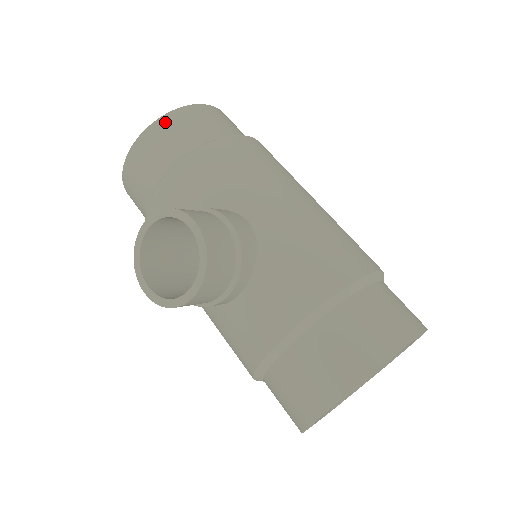
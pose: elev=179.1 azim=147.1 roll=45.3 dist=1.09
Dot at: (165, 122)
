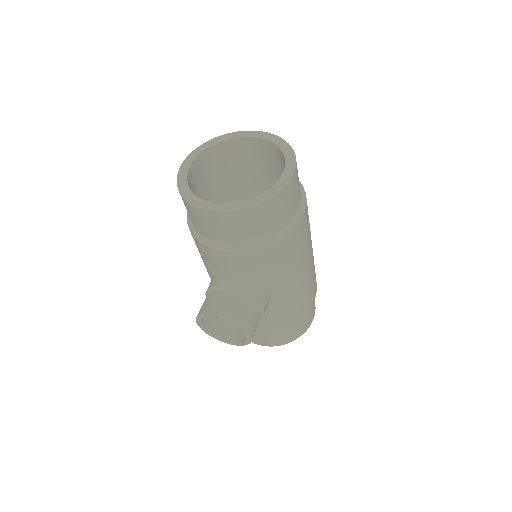
Dot at: (251, 214)
